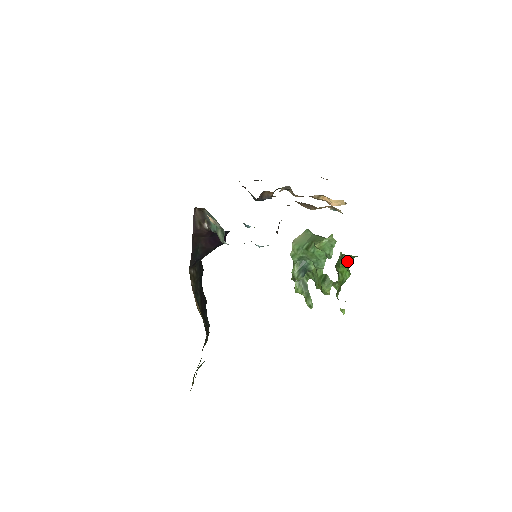
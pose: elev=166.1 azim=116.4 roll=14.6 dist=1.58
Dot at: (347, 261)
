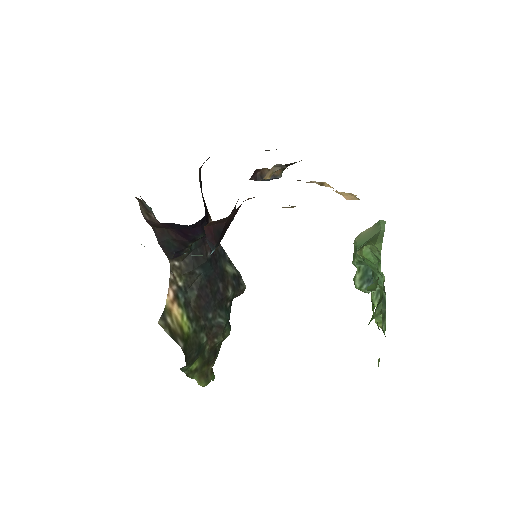
Dot at: occluded
